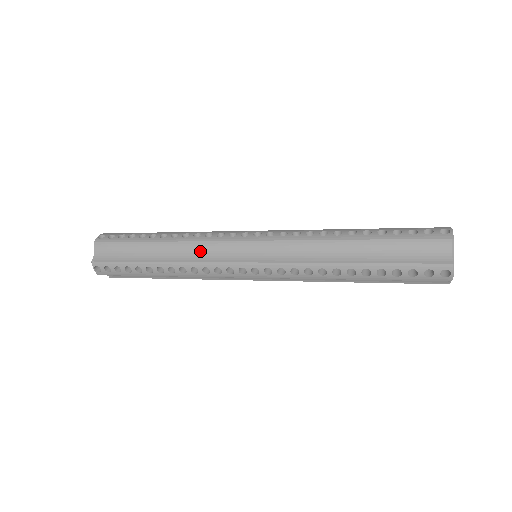
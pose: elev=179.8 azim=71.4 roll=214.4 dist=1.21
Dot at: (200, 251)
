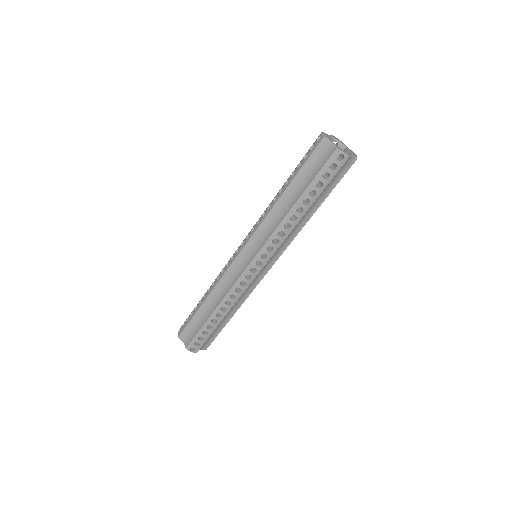
Dot at: occluded
